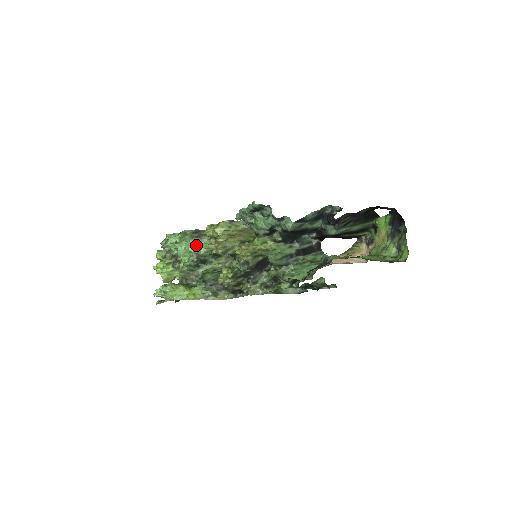
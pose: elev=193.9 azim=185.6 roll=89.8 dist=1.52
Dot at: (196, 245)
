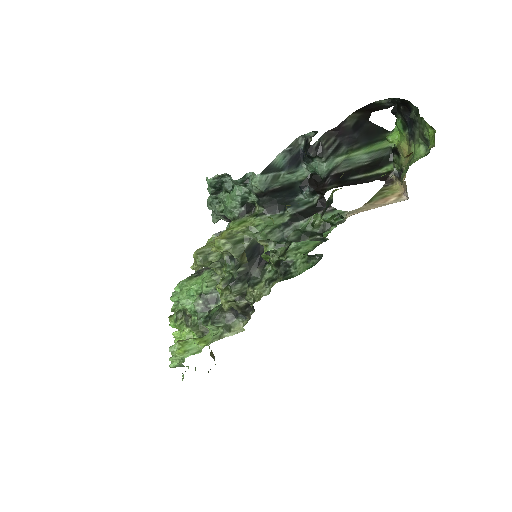
Dot at: (196, 284)
